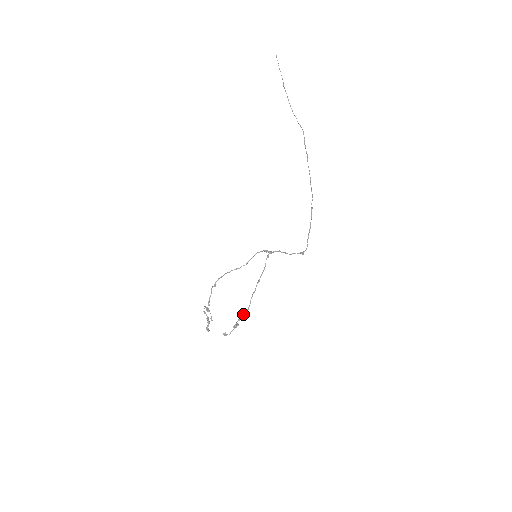
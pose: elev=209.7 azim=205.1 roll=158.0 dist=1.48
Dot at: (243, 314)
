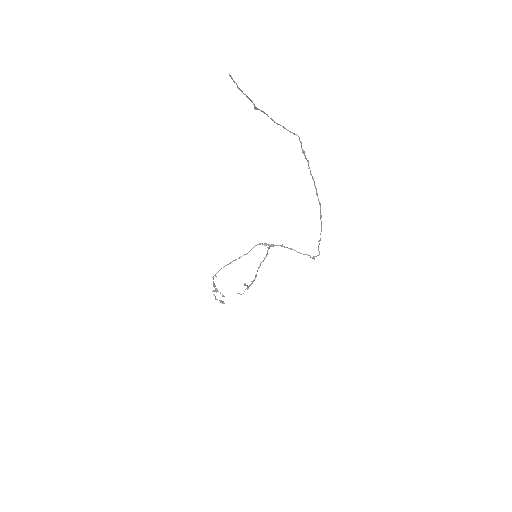
Dot at: occluded
